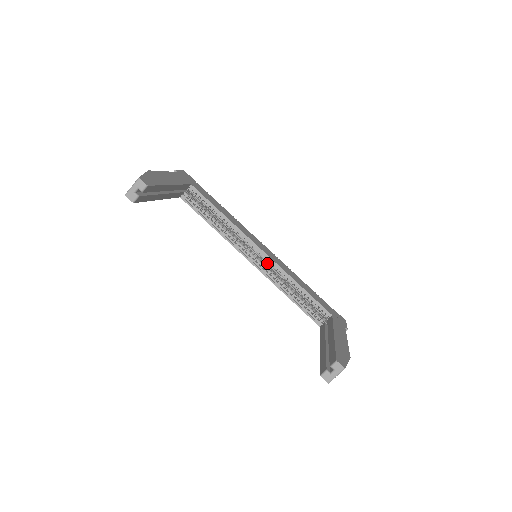
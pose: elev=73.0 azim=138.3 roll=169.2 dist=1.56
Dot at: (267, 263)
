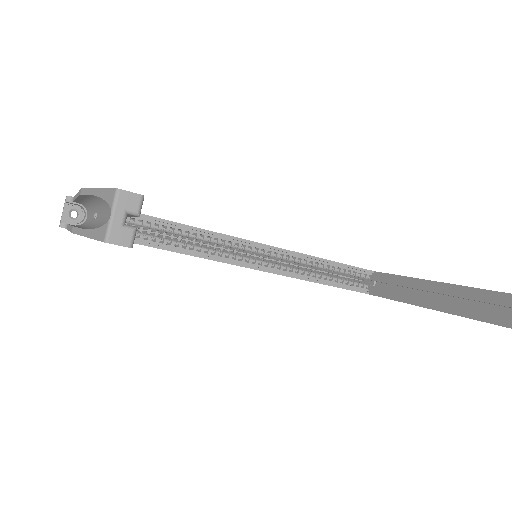
Dot at: (271, 257)
